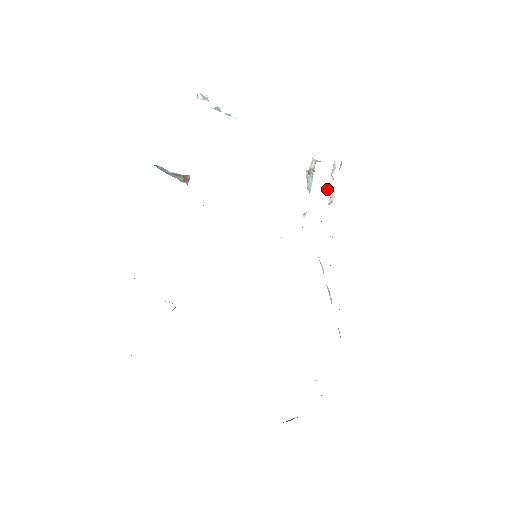
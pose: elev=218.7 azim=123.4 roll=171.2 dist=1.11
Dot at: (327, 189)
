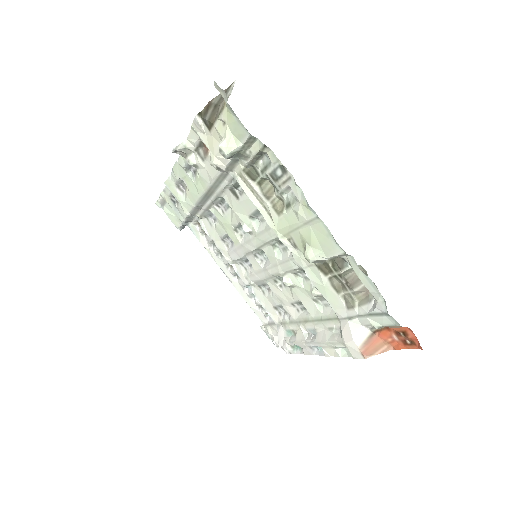
Dot at: occluded
